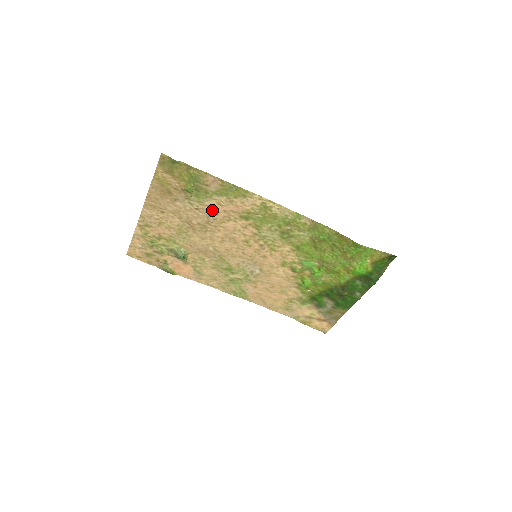
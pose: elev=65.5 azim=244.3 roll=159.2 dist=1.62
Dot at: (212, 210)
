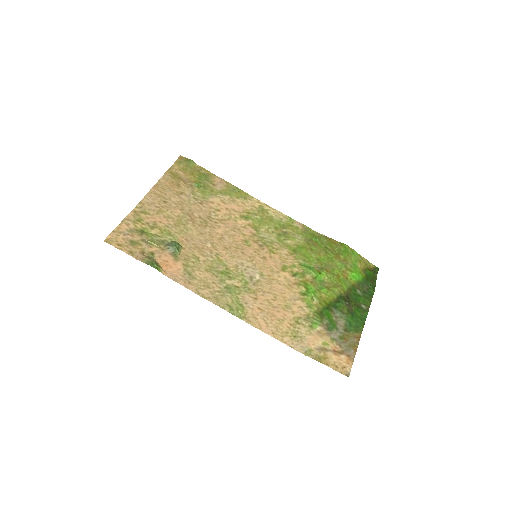
Dot at: (215, 206)
